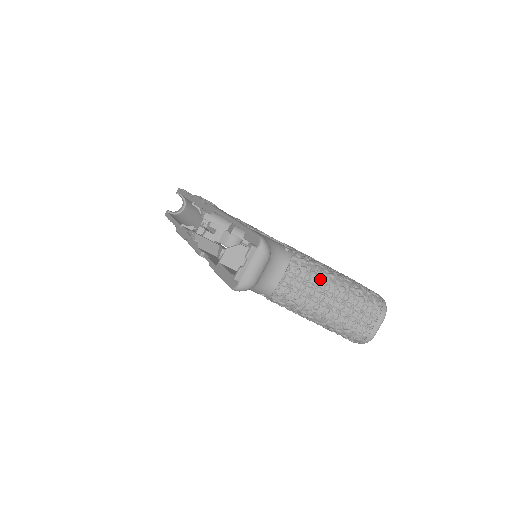
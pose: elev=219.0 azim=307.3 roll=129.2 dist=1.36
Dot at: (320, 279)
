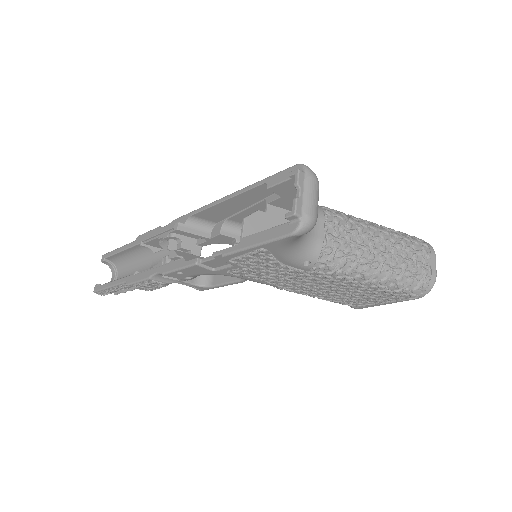
Dot at: (360, 224)
